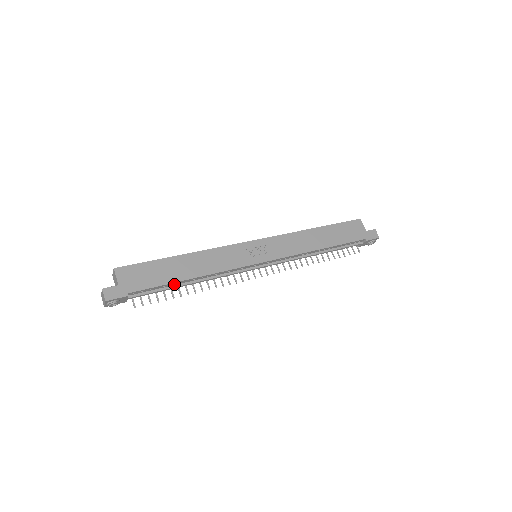
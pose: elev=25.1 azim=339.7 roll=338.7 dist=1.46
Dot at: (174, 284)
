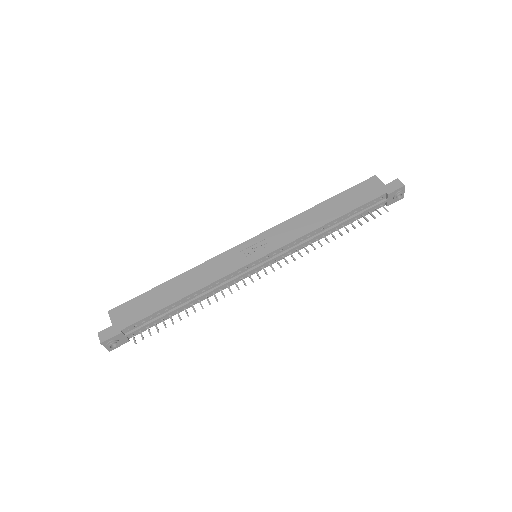
Dot at: (168, 309)
